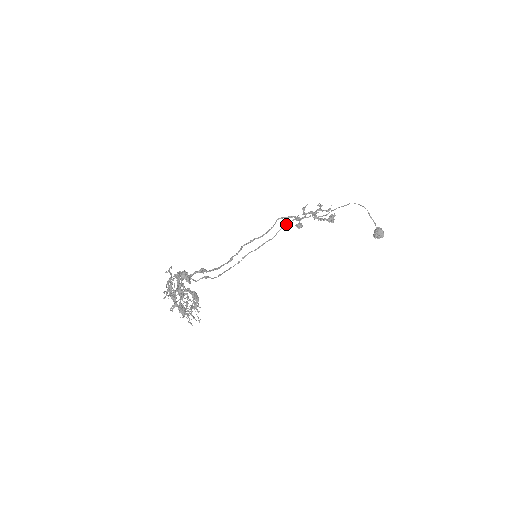
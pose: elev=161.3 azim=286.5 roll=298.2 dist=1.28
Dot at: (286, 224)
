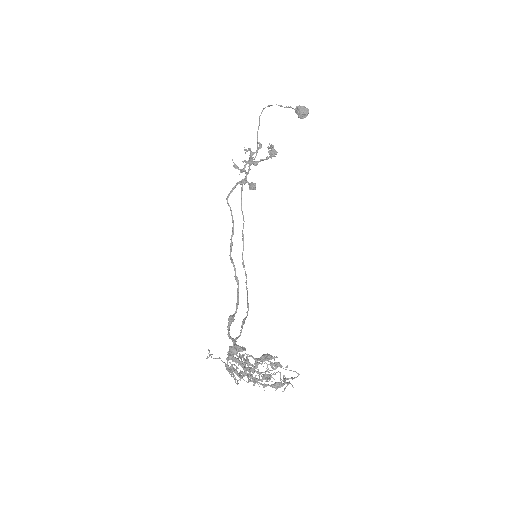
Dot at: (241, 198)
